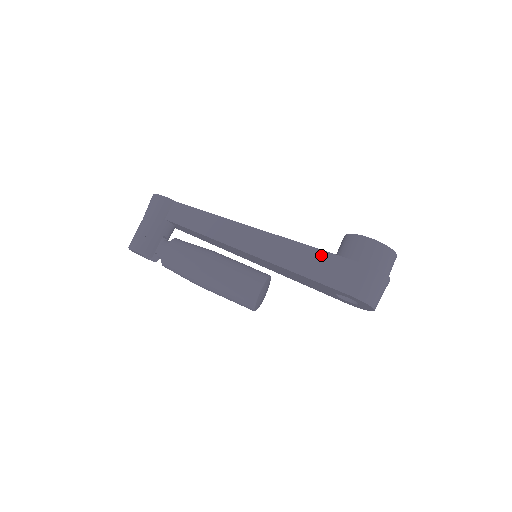
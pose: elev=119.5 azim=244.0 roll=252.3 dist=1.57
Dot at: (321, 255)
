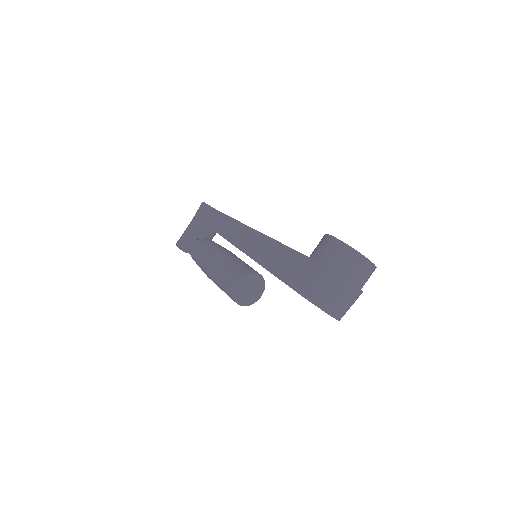
Dot at: (287, 252)
